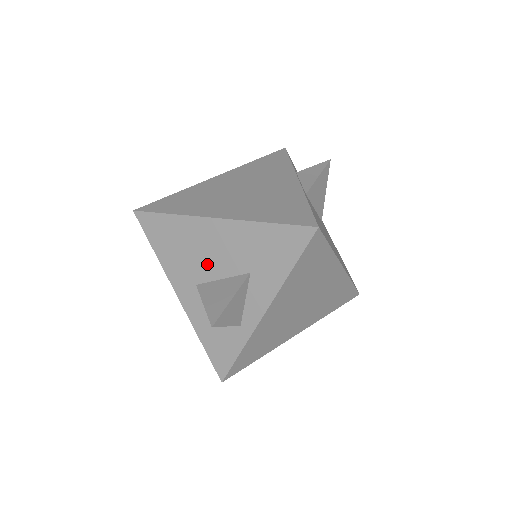
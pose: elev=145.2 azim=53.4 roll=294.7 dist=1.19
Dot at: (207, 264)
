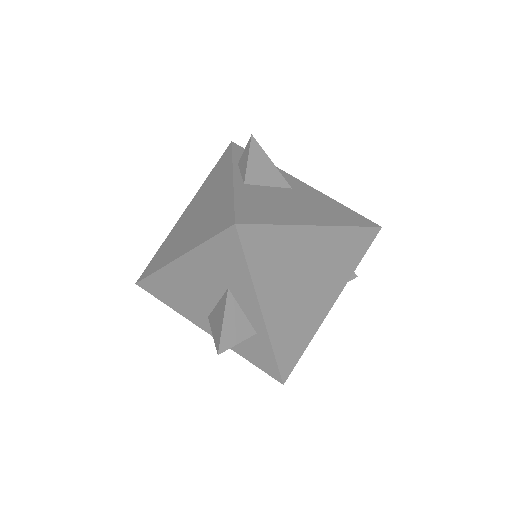
Dot at: (200, 297)
